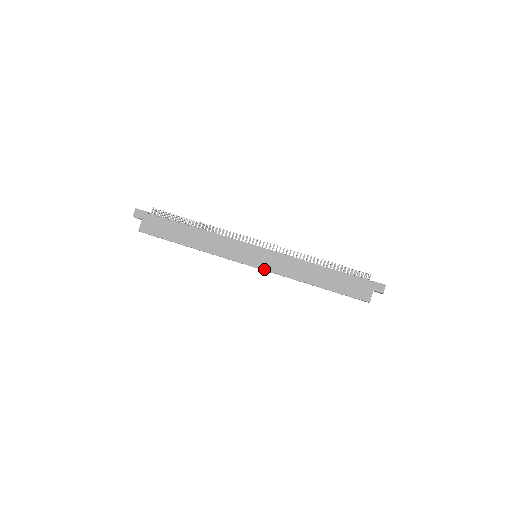
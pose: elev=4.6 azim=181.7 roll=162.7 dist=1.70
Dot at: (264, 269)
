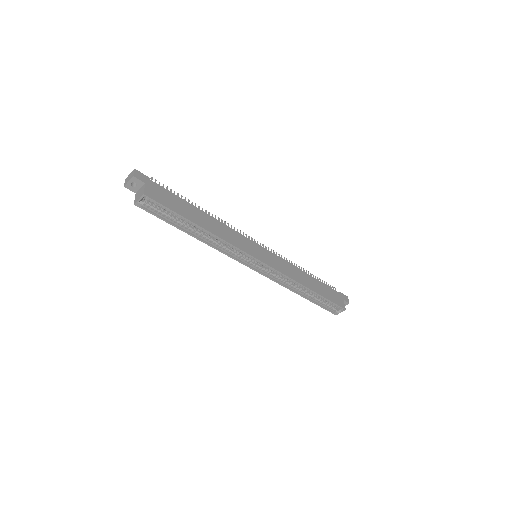
Dot at: (271, 266)
